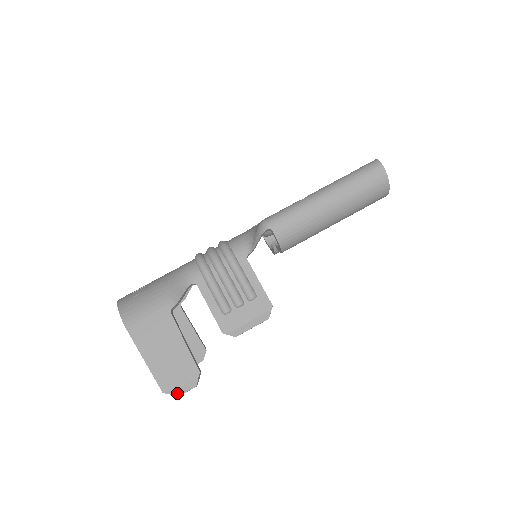
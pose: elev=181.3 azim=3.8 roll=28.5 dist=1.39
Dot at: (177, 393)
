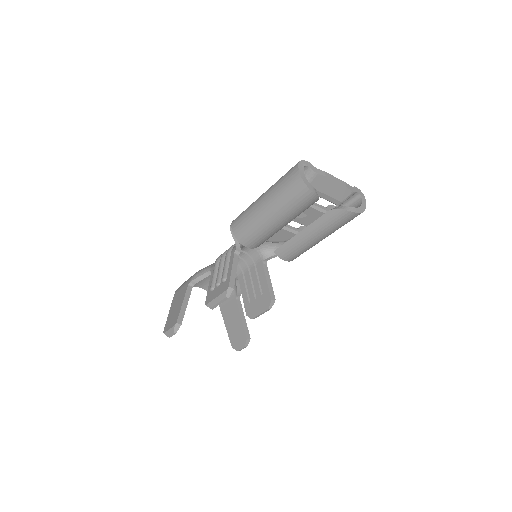
Dot at: (167, 334)
